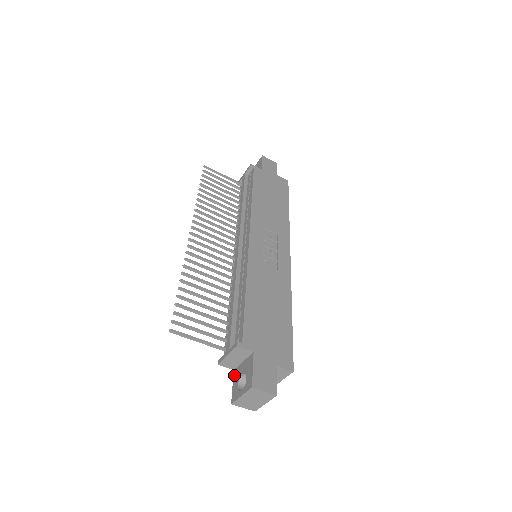
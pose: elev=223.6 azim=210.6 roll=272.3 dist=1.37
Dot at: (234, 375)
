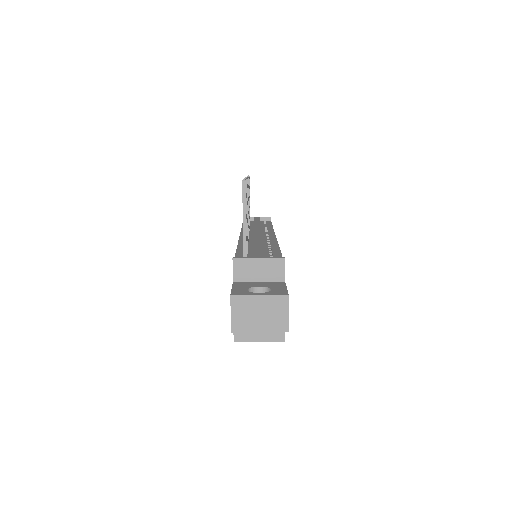
Dot at: (236, 284)
